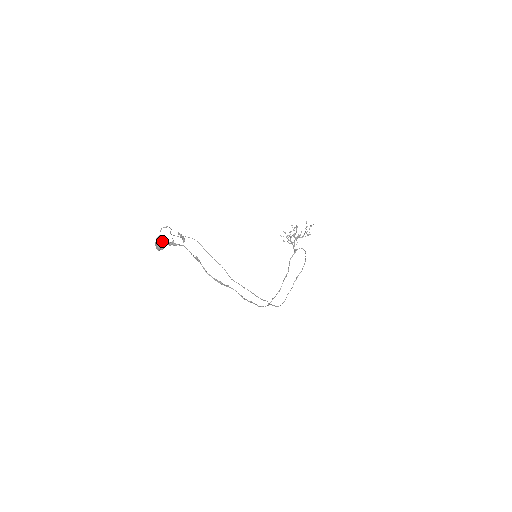
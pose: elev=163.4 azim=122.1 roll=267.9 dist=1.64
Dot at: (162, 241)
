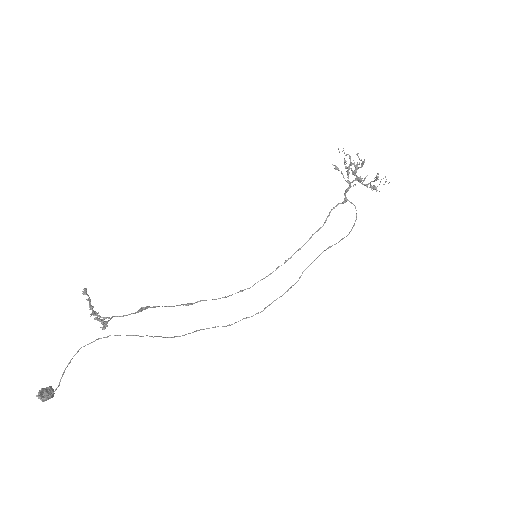
Dot at: (46, 400)
